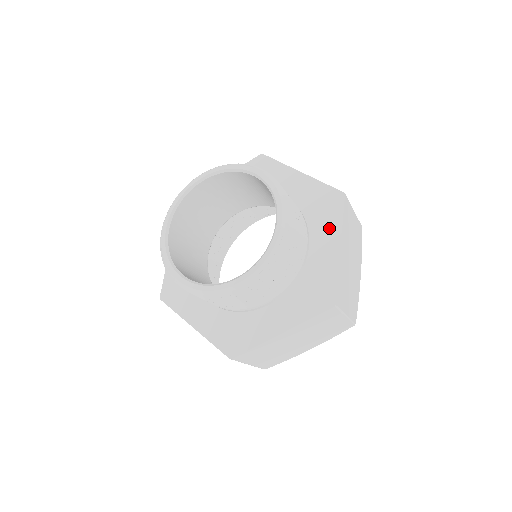
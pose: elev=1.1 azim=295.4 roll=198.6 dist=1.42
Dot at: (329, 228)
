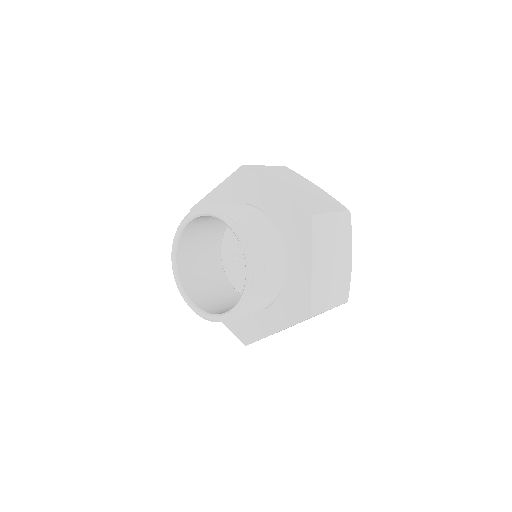
Dot at: (302, 248)
